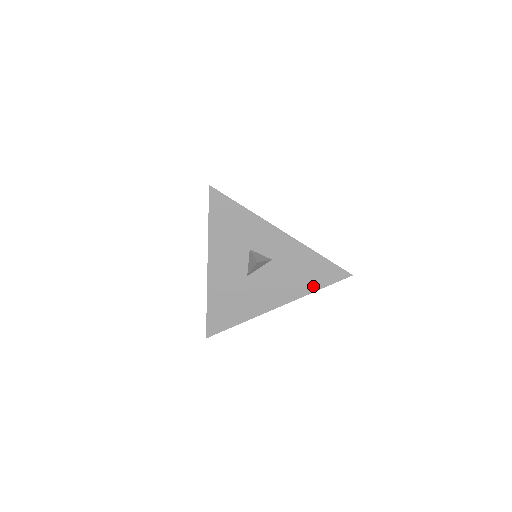
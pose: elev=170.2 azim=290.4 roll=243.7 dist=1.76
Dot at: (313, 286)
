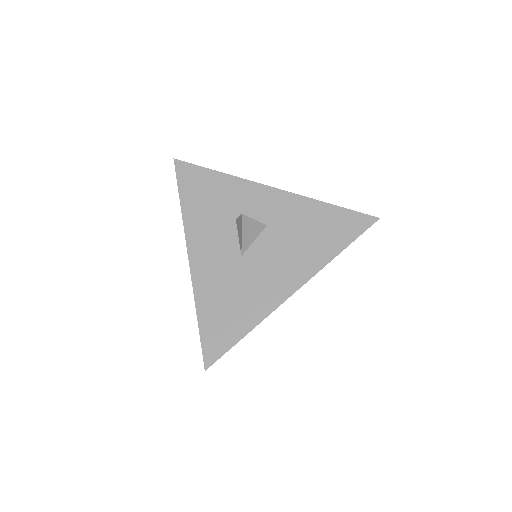
Dot at: (333, 248)
